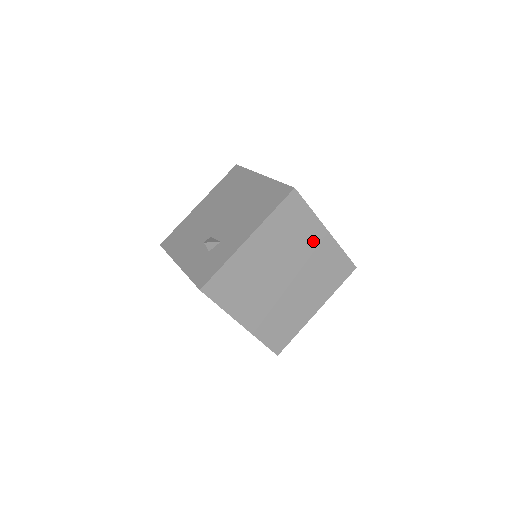
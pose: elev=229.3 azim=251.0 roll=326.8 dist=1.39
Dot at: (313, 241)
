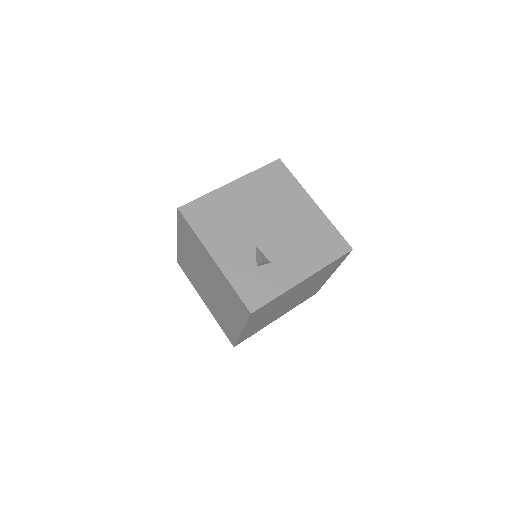
Dot at: (322, 279)
